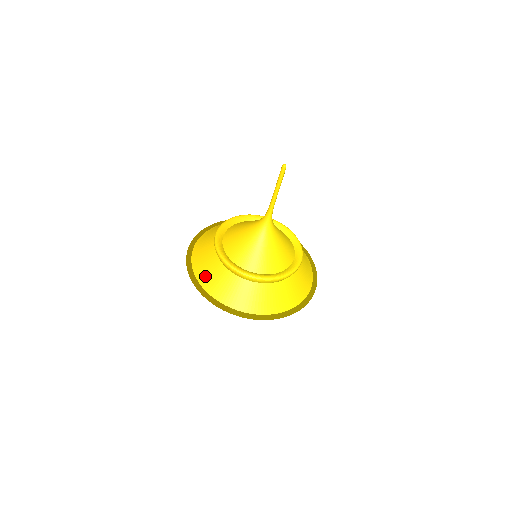
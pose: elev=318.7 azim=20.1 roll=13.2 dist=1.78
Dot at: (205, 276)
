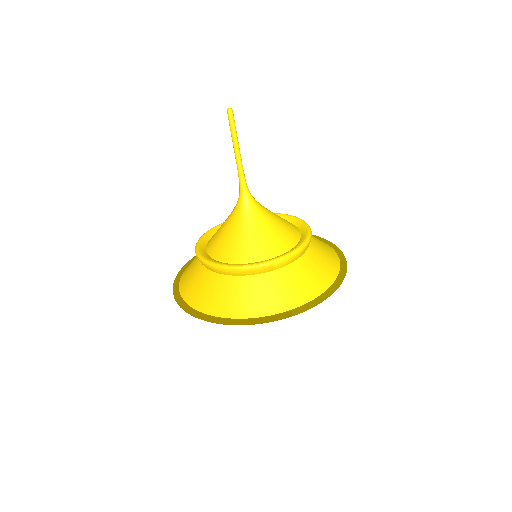
Dot at: (231, 306)
